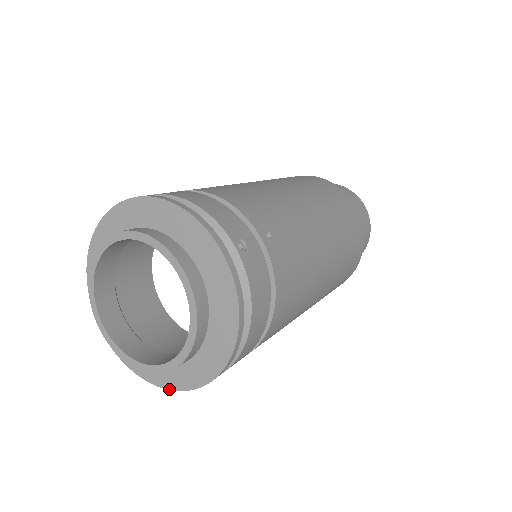
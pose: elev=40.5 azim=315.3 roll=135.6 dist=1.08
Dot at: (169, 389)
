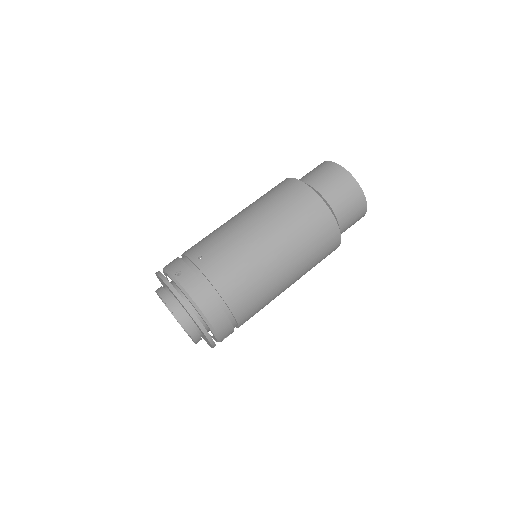
Dot at: occluded
